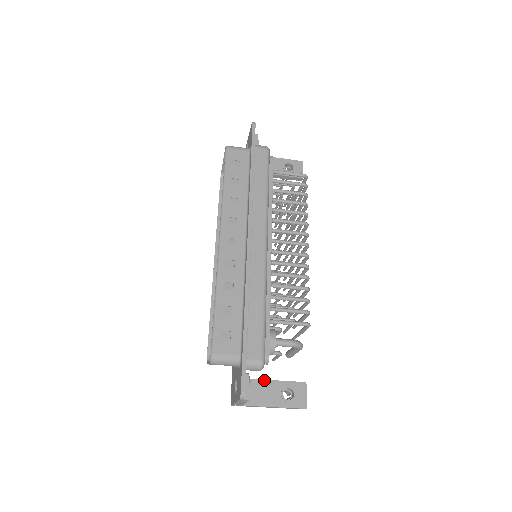
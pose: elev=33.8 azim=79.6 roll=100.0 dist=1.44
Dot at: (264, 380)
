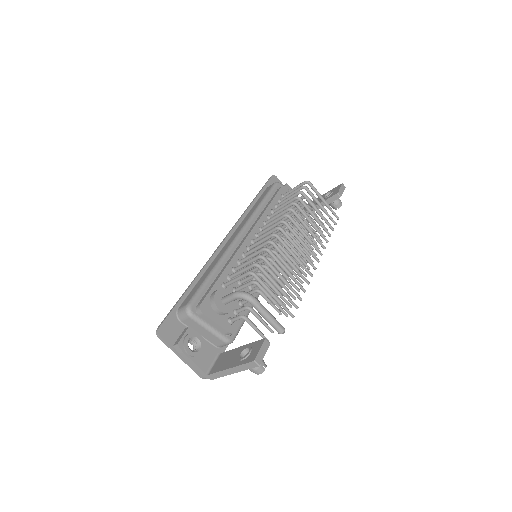
Dot at: (233, 349)
